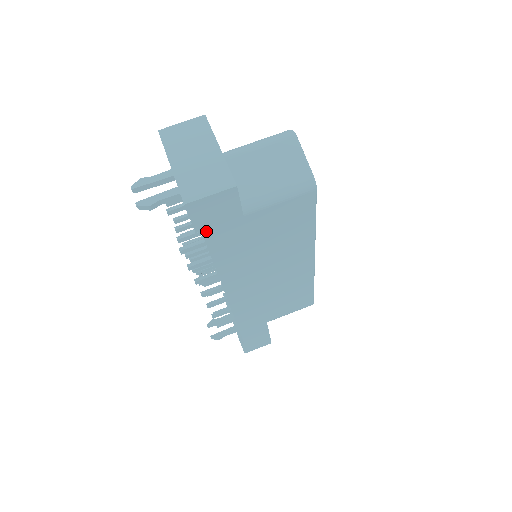
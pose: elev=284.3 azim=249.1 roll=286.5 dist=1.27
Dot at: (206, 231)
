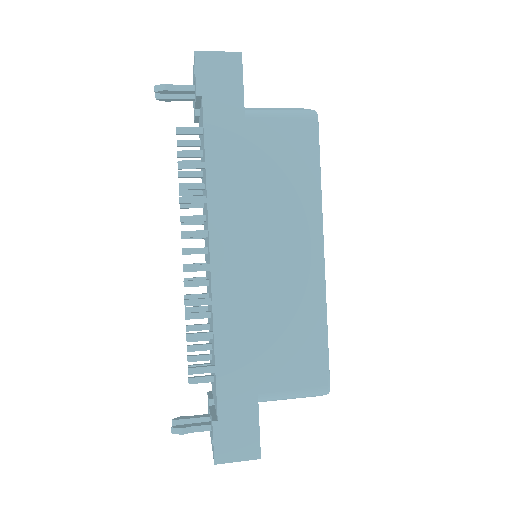
Dot at: (206, 99)
